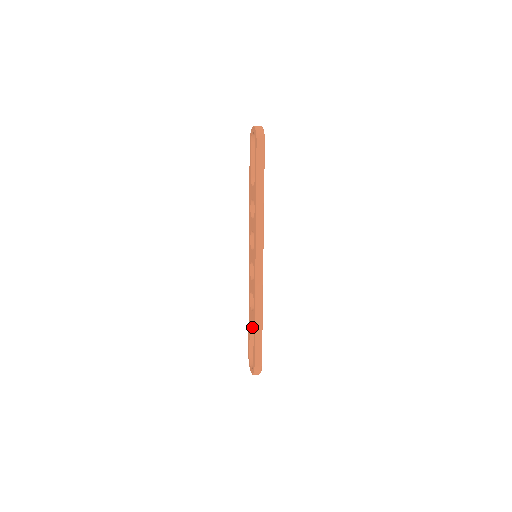
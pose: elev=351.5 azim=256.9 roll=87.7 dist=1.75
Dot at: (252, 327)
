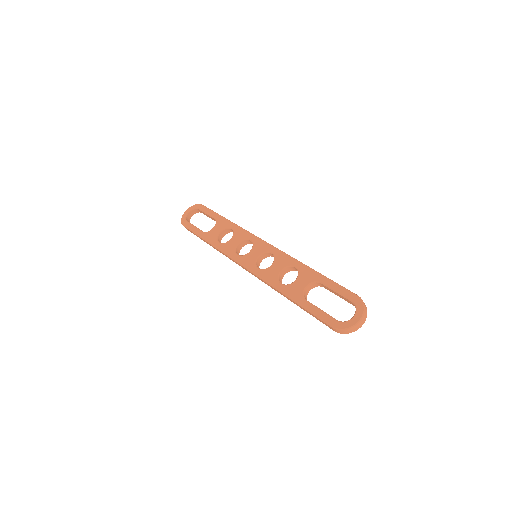
Dot at: (307, 301)
